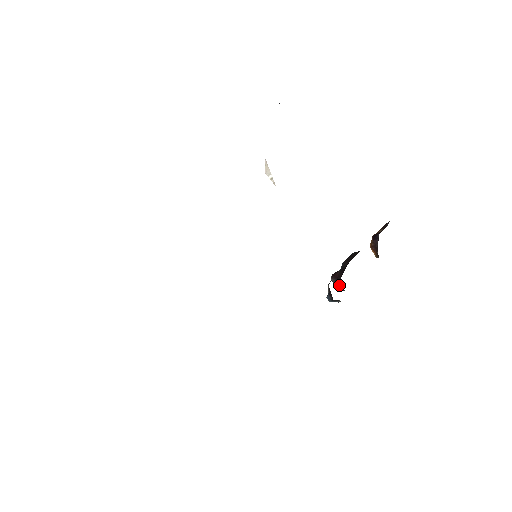
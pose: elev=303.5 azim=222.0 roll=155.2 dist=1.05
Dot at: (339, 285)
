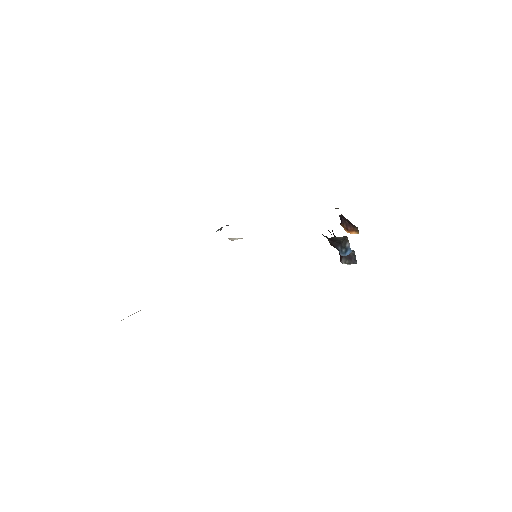
Dot at: (349, 256)
